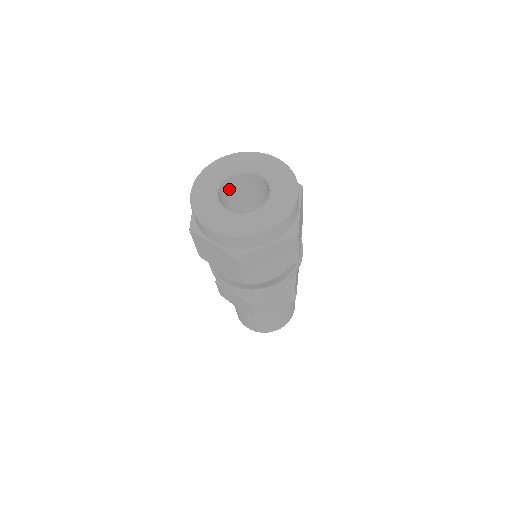
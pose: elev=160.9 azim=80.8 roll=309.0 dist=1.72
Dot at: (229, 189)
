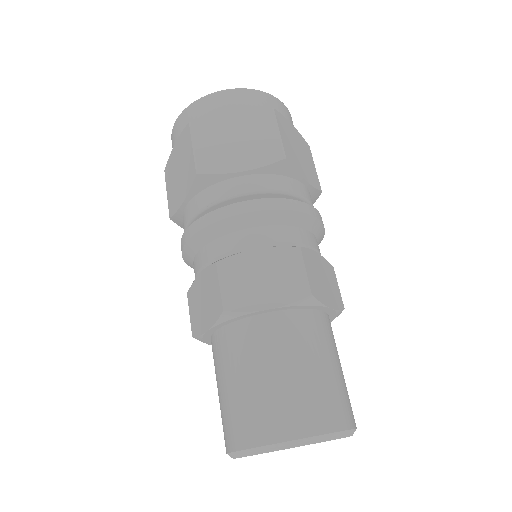
Dot at: occluded
